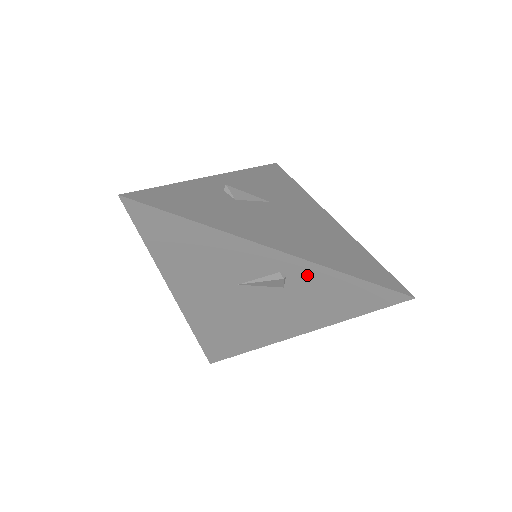
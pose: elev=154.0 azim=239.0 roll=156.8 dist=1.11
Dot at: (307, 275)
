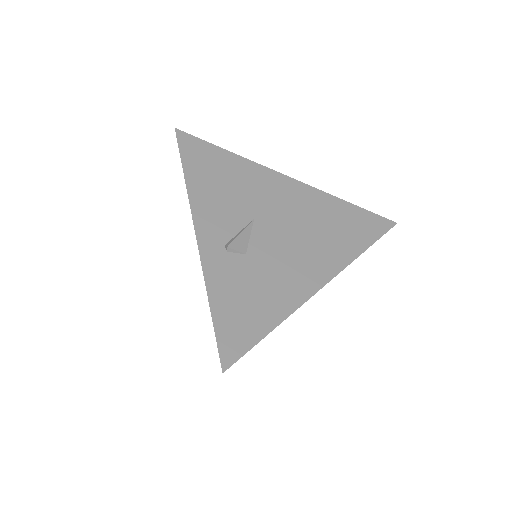
Dot at: occluded
